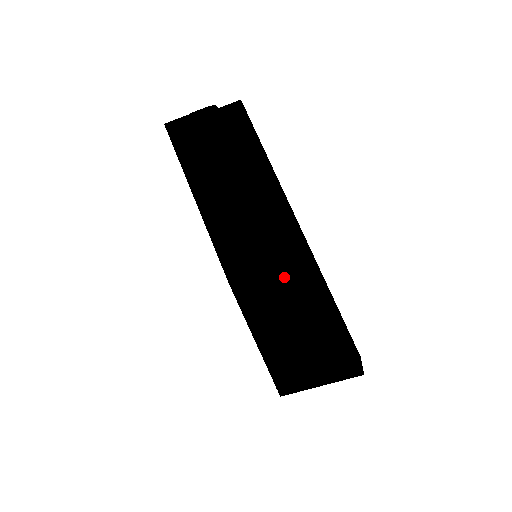
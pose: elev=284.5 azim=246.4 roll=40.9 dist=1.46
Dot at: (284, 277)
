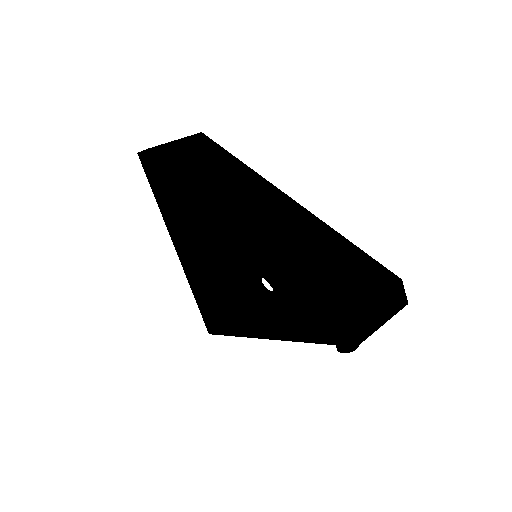
Dot at: (308, 235)
